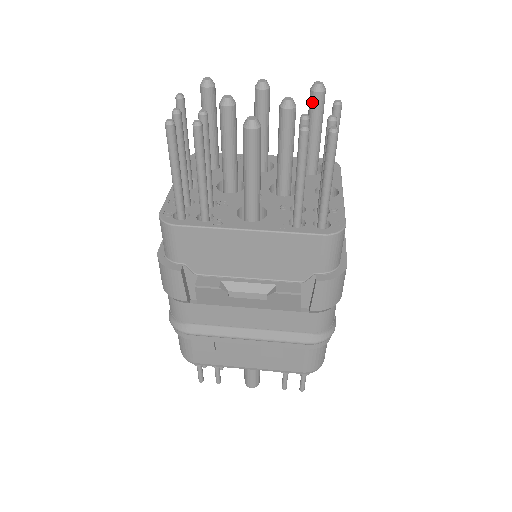
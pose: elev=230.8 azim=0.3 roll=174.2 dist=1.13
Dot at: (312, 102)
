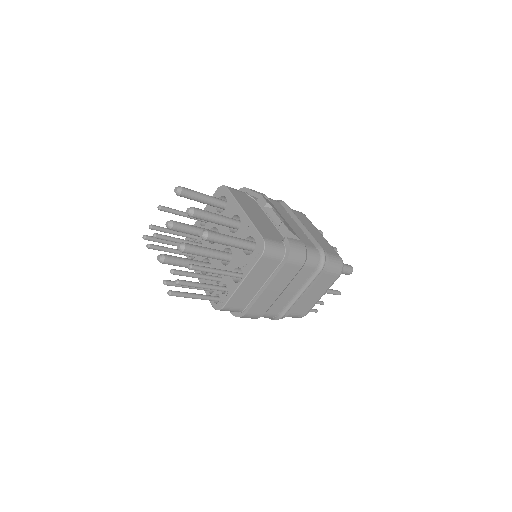
Dot at: occluded
